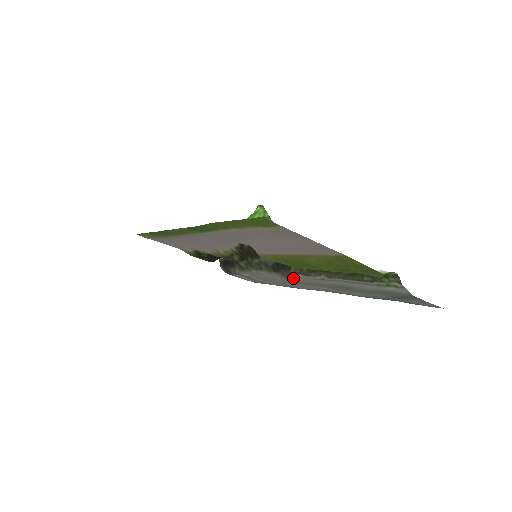
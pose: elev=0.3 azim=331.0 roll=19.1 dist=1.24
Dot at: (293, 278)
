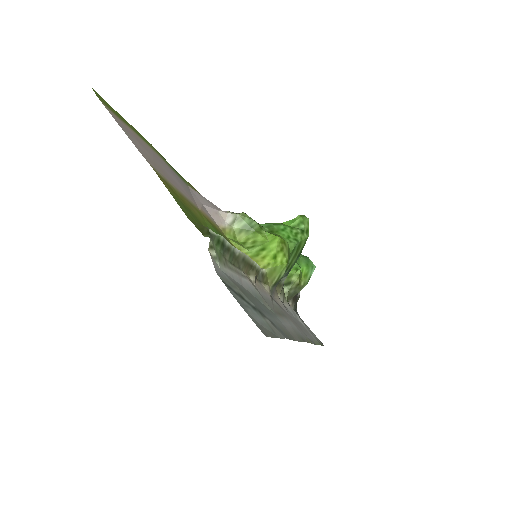
Dot at: (271, 296)
